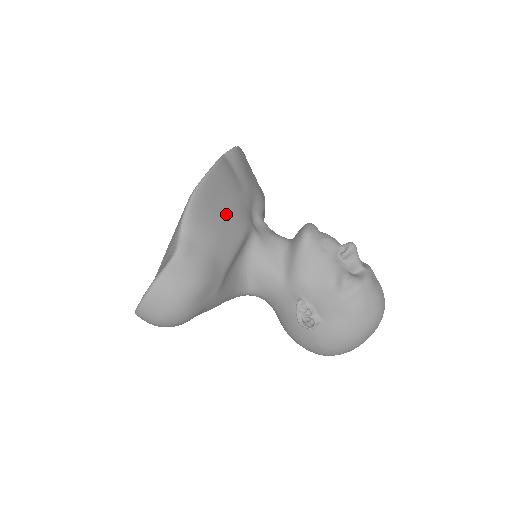
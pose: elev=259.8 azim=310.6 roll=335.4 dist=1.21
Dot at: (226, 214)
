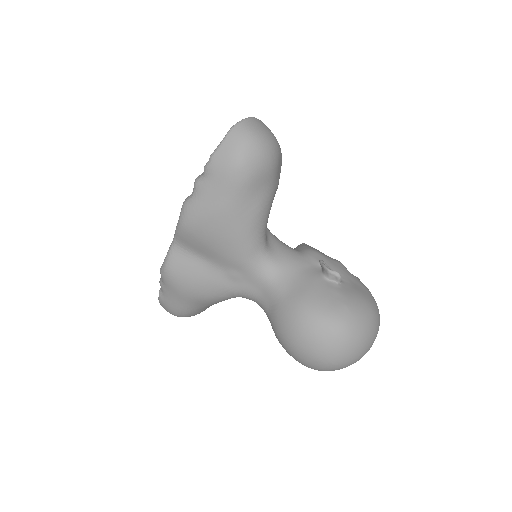
Dot at: occluded
